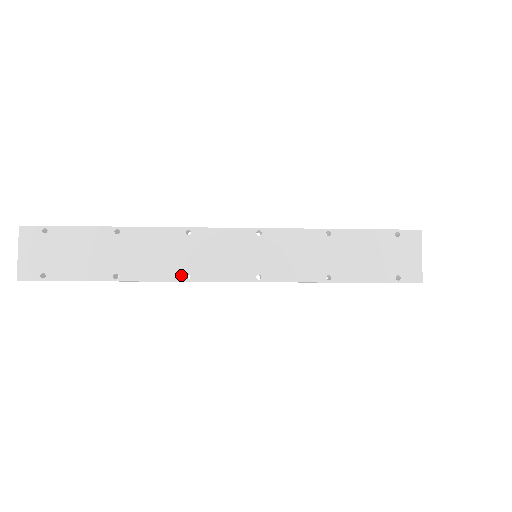
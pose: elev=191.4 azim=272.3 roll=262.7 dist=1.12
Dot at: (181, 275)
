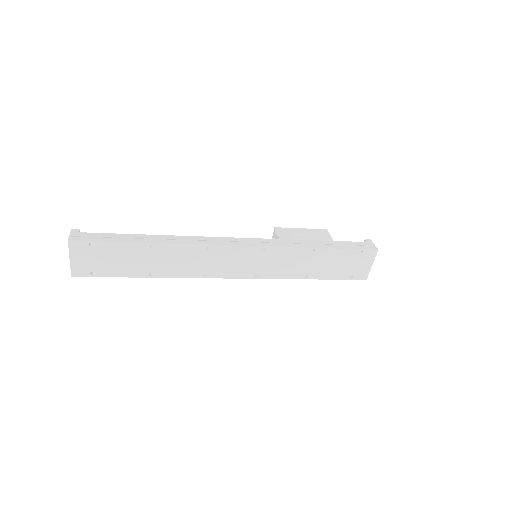
Dot at: (201, 274)
